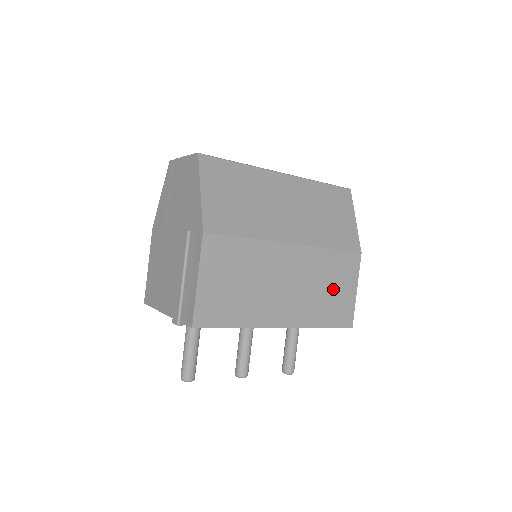
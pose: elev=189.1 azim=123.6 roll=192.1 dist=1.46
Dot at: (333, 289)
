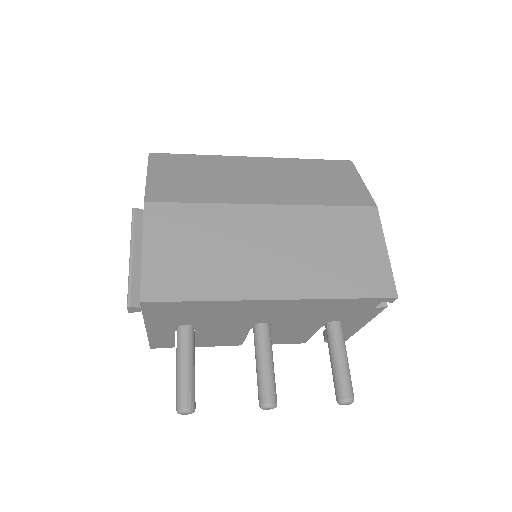
Dot at: (346, 250)
